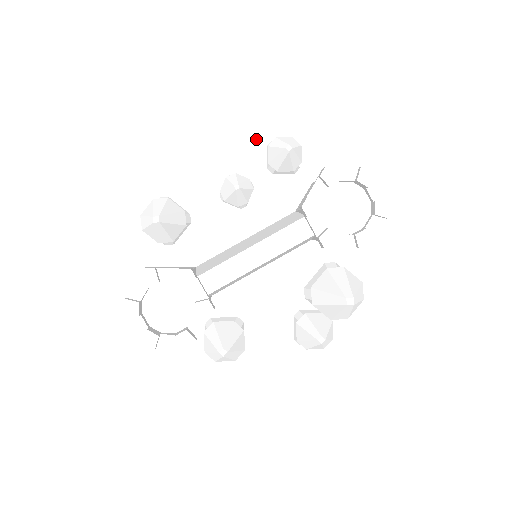
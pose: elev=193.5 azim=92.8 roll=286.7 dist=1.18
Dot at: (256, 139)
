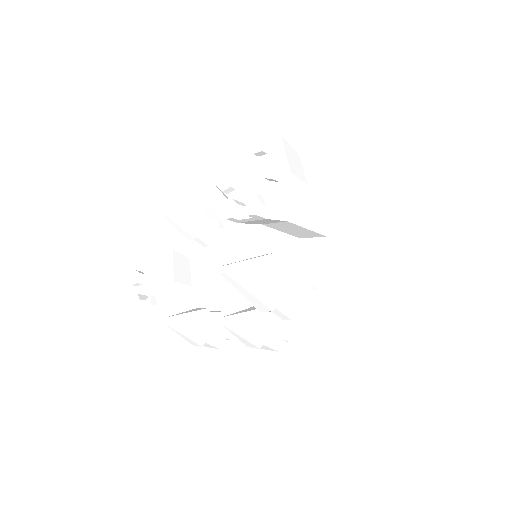
Dot at: occluded
